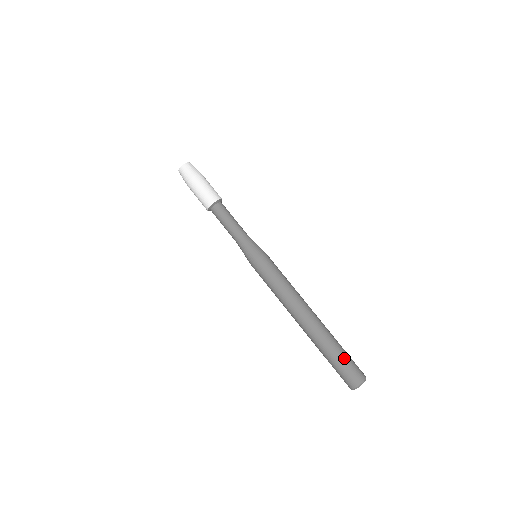
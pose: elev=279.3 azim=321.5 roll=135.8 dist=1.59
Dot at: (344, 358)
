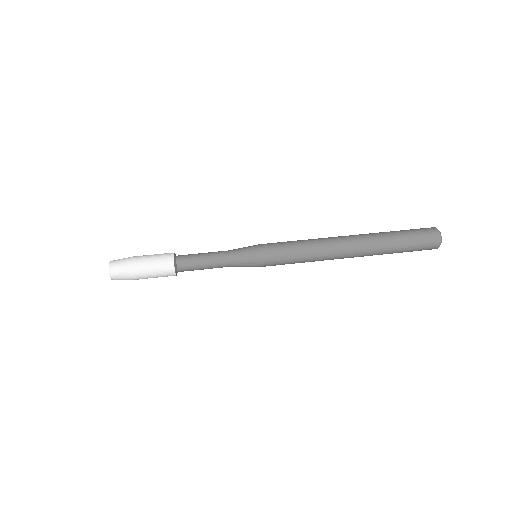
Dot at: (409, 240)
